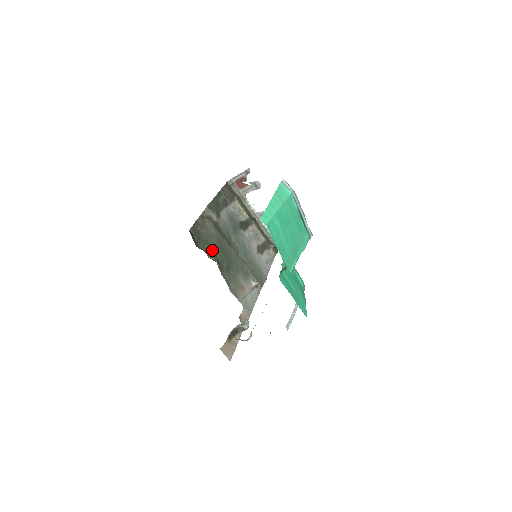
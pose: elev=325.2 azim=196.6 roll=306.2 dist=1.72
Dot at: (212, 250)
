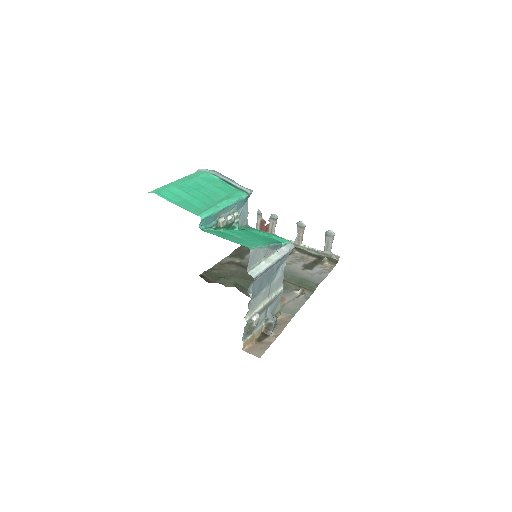
Dot at: (231, 281)
